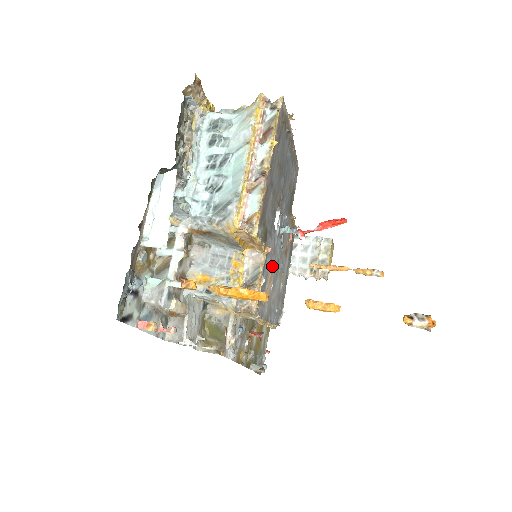
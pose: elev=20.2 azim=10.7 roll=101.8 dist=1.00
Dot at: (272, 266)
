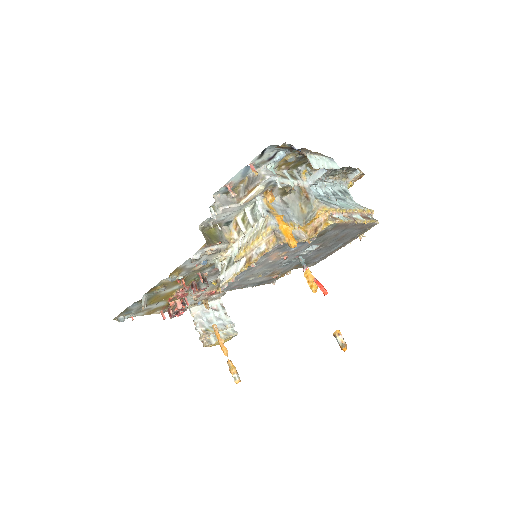
Dot at: (285, 255)
